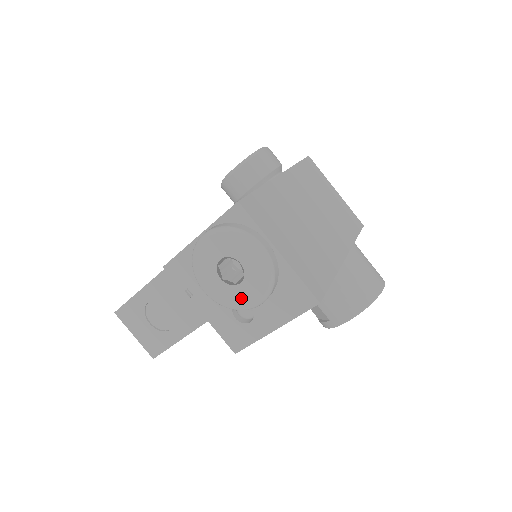
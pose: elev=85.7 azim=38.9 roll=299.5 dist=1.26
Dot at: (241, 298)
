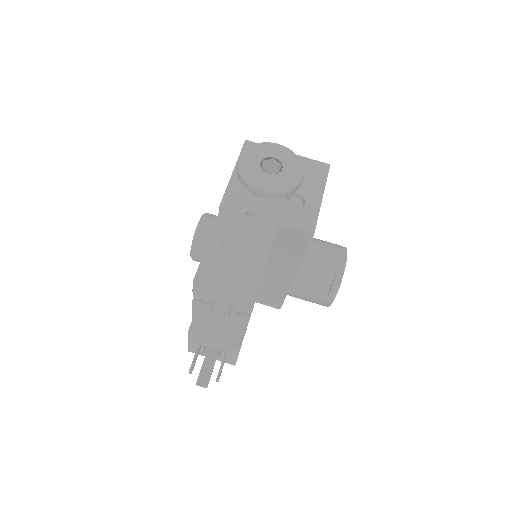
Dot at: (290, 177)
